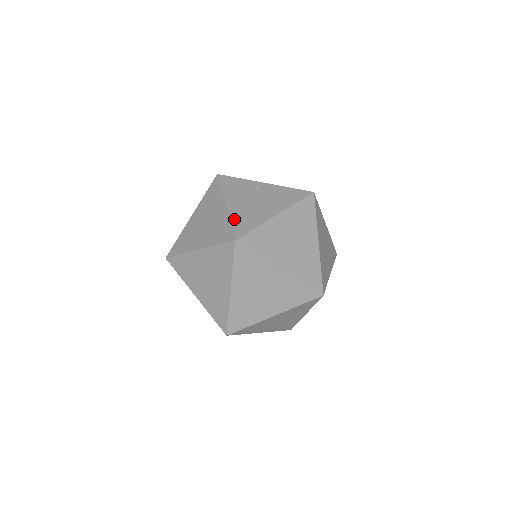
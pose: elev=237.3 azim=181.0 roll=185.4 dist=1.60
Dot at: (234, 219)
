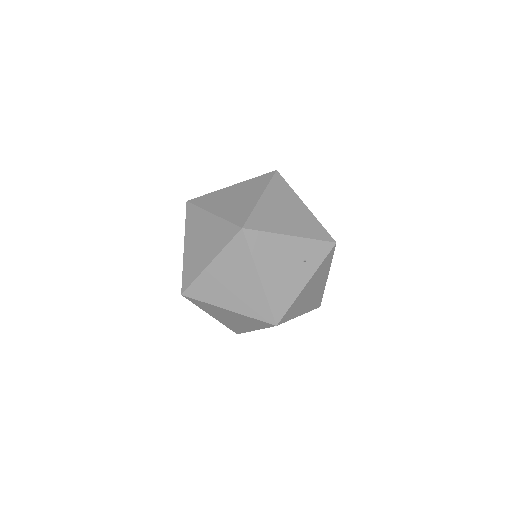
Dot at: occluded
